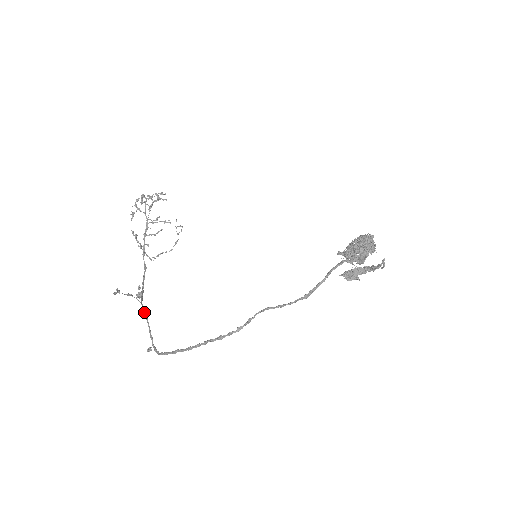
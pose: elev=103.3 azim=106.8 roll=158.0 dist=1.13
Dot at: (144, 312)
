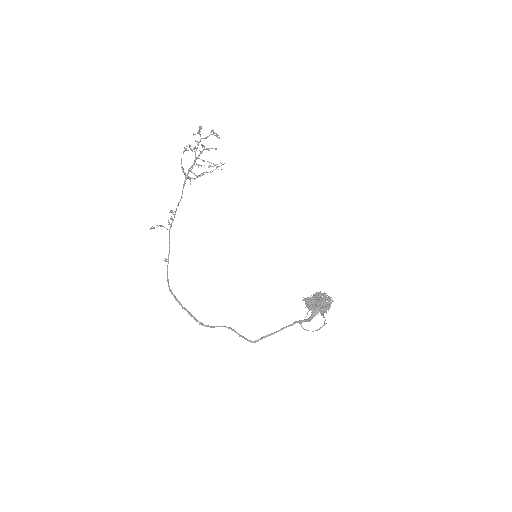
Dot at: (169, 239)
